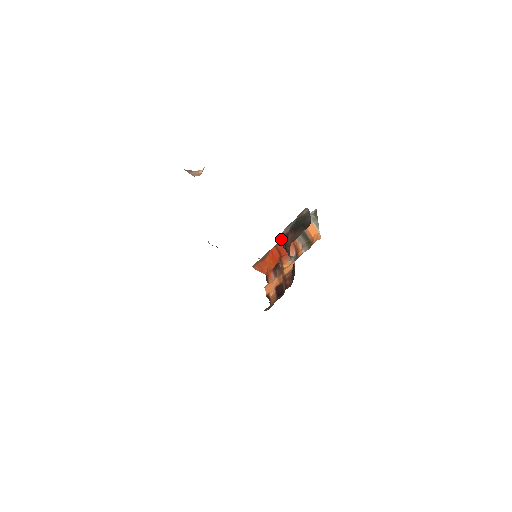
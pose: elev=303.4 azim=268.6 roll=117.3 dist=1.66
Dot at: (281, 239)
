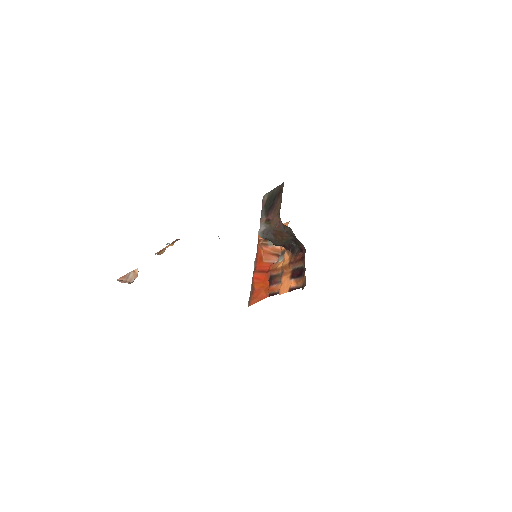
Dot at: (264, 232)
